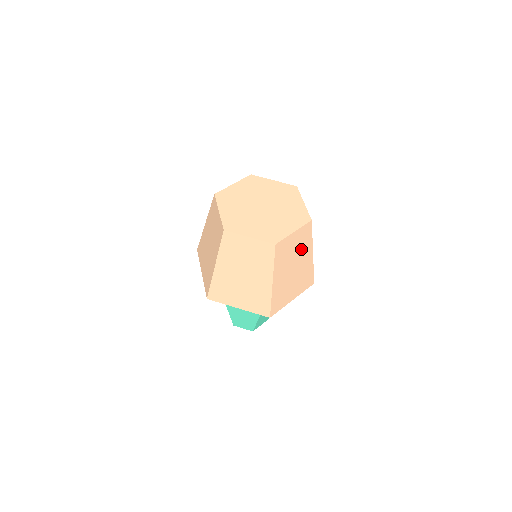
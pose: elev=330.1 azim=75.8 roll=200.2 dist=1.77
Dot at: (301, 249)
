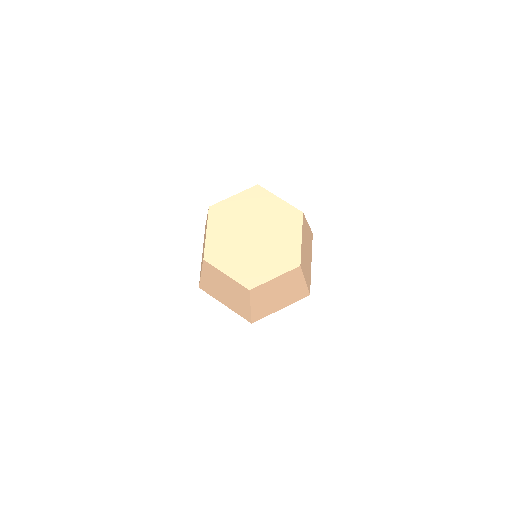
Dot at: (305, 236)
